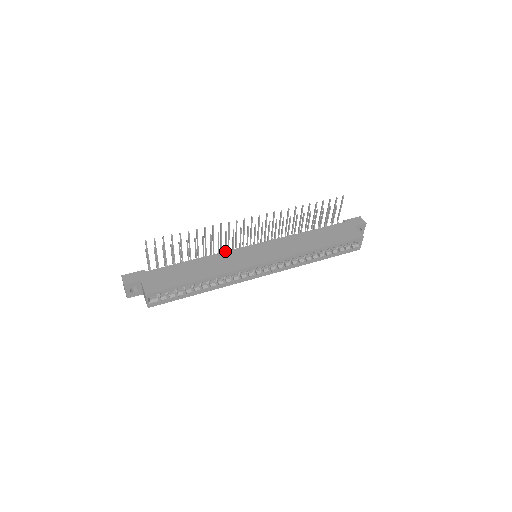
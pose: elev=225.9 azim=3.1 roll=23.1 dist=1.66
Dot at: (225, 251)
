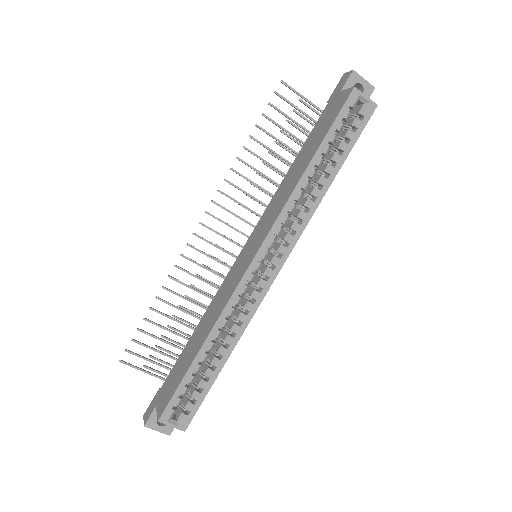
Dot at: (220, 286)
